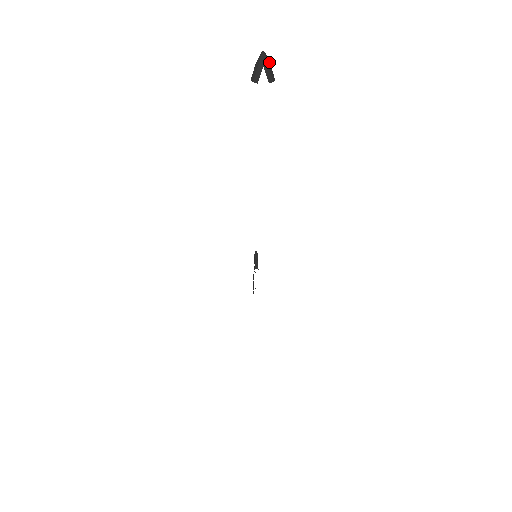
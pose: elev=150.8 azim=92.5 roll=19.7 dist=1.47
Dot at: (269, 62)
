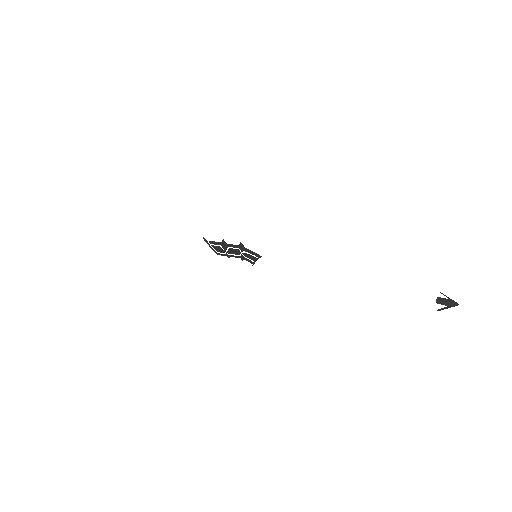
Dot at: (452, 301)
